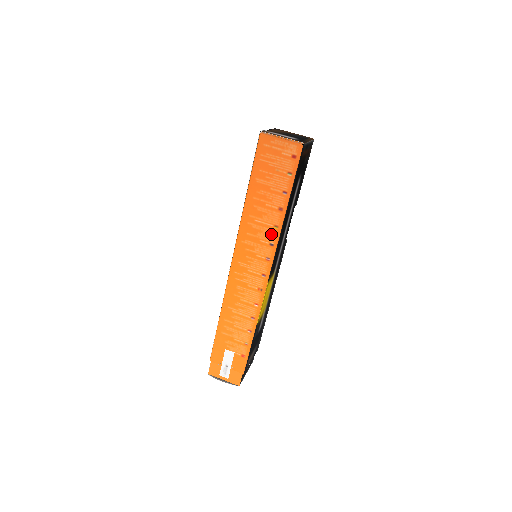
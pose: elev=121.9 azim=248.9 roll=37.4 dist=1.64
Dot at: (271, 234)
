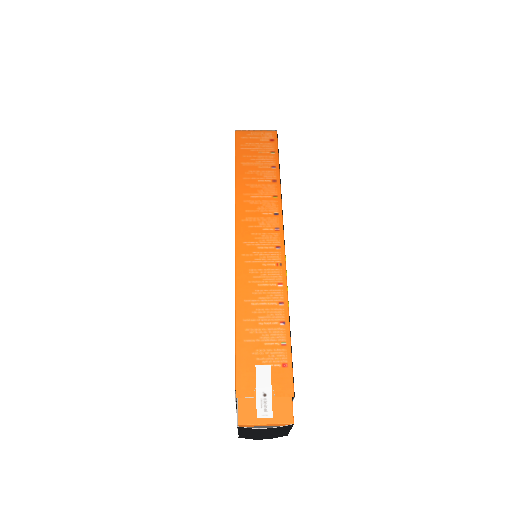
Dot at: (272, 205)
